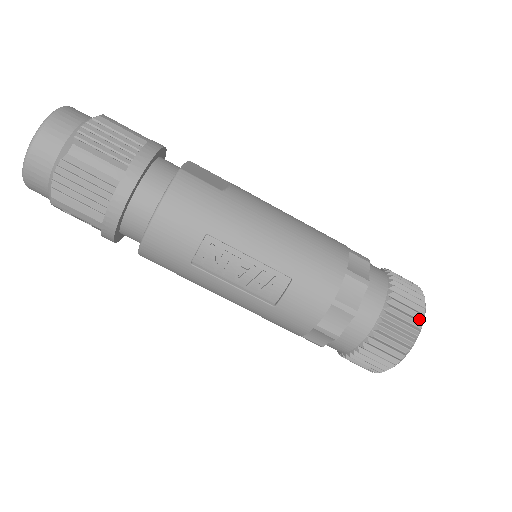
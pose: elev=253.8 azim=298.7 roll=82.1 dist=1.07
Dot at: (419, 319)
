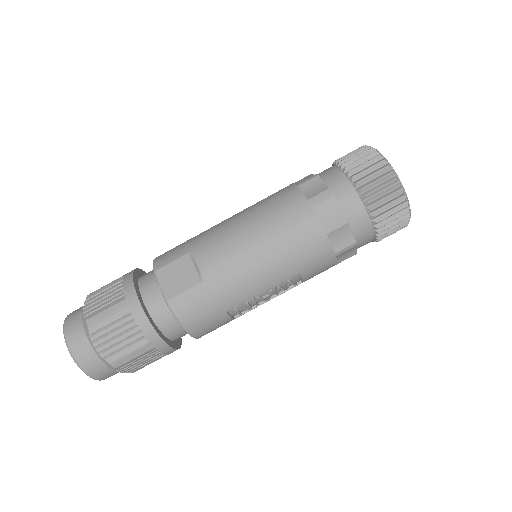
Dot at: (401, 196)
